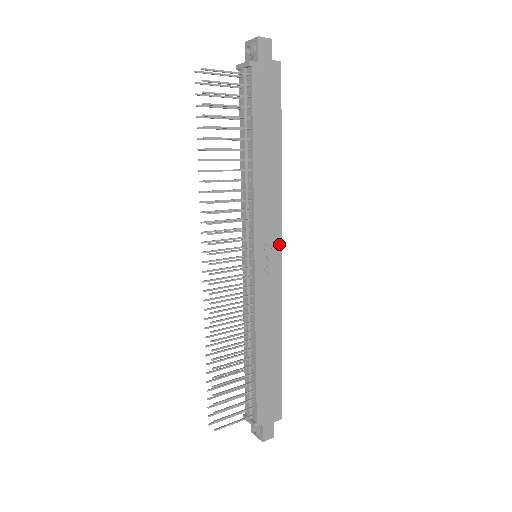
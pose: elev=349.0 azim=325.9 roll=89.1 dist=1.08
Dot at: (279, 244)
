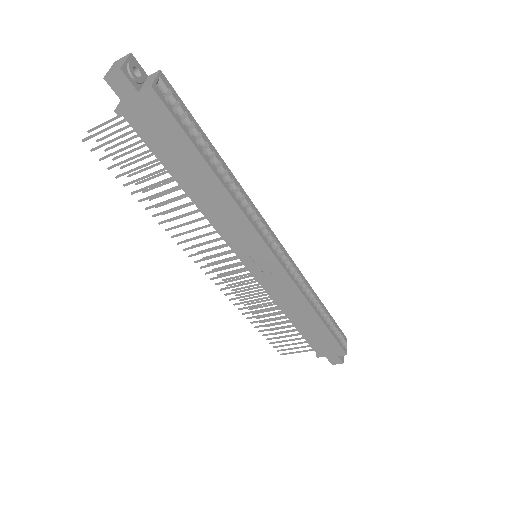
Dot at: (269, 252)
